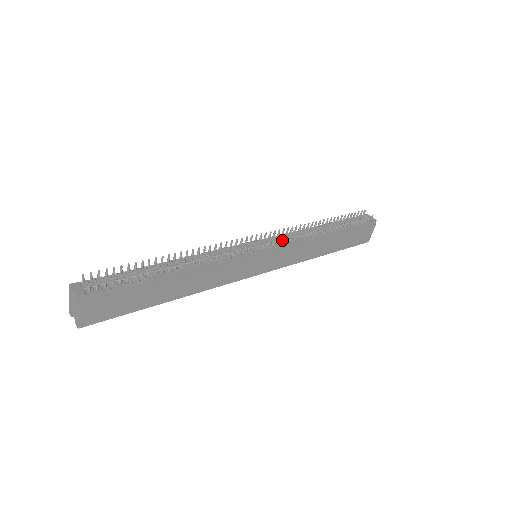
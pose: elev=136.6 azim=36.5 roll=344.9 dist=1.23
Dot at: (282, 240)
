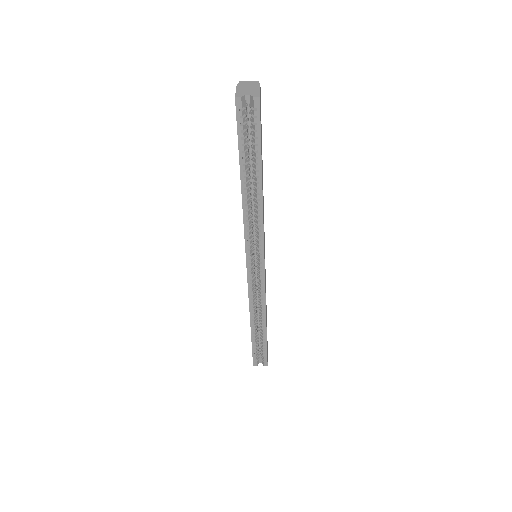
Dot at: occluded
